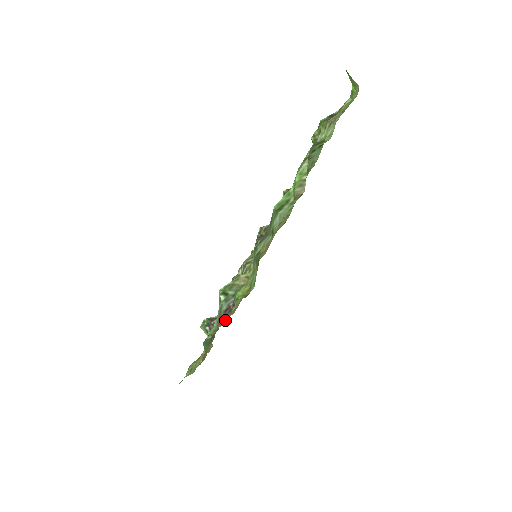
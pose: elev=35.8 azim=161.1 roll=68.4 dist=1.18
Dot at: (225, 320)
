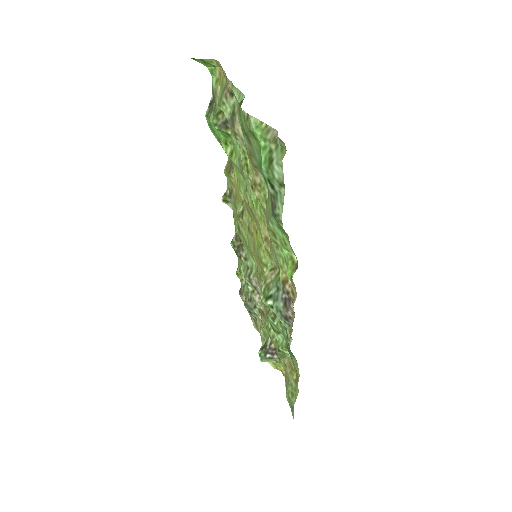
Dot at: (293, 310)
